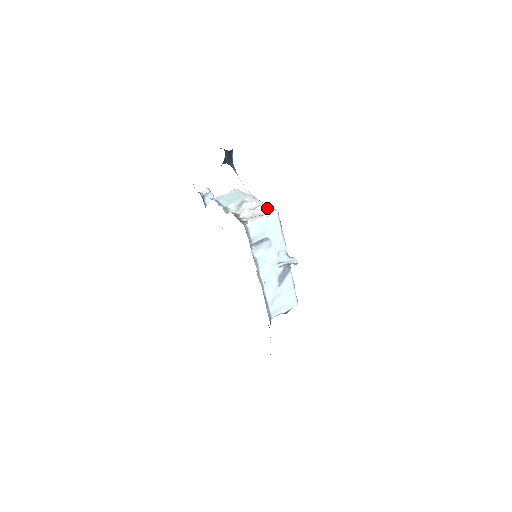
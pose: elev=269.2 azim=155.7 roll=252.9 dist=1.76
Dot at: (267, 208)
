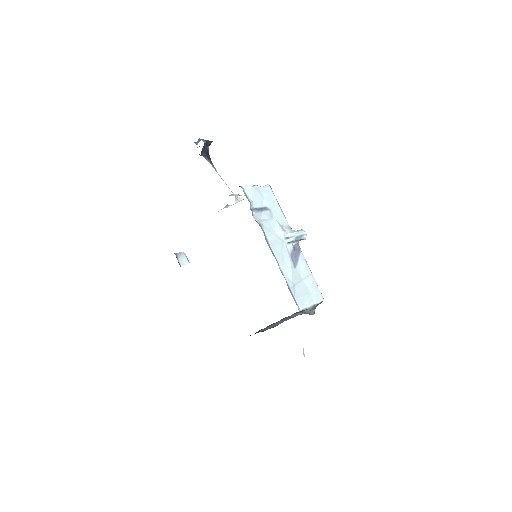
Dot at: occluded
